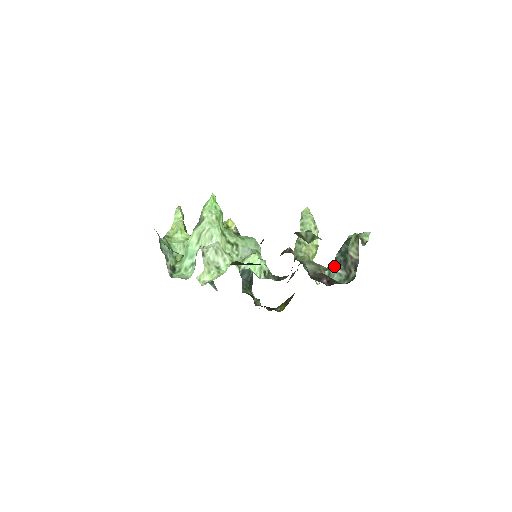
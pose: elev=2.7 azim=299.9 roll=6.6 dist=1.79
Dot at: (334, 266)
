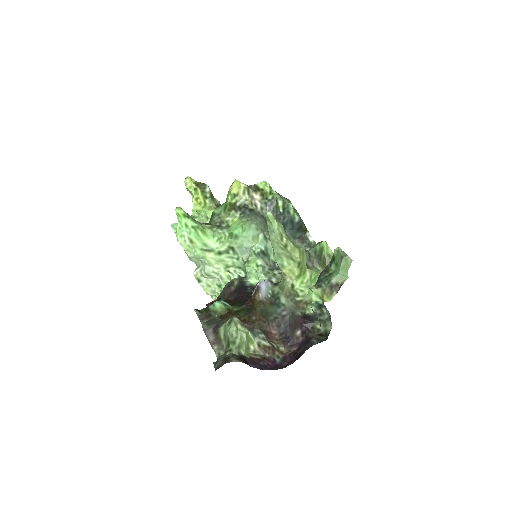
Dot at: occluded
